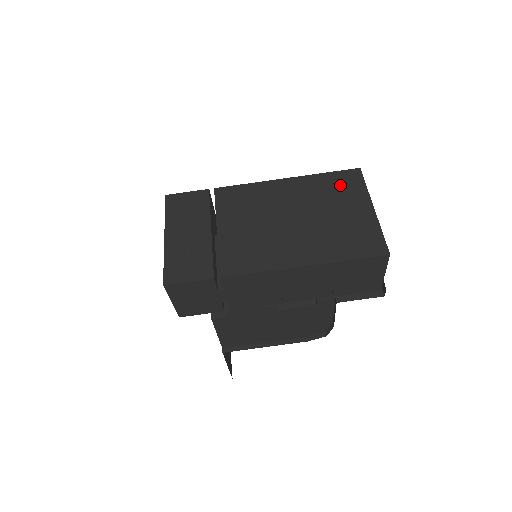
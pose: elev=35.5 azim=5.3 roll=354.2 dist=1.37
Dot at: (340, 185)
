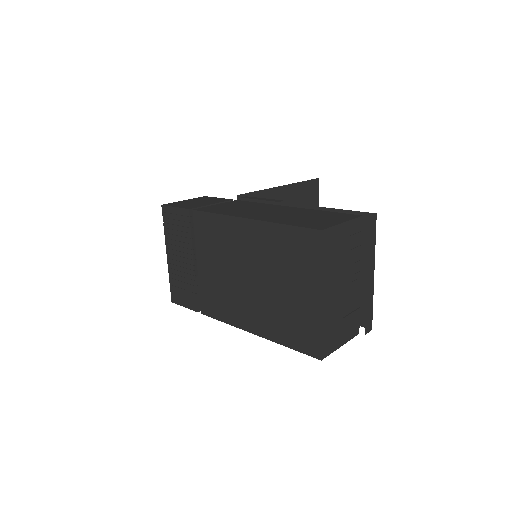
Dot at: (295, 251)
